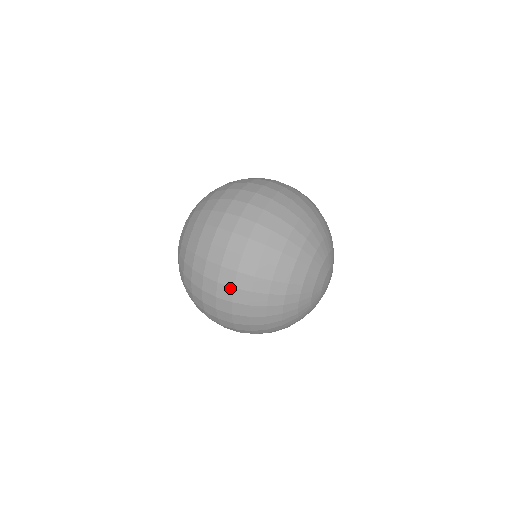
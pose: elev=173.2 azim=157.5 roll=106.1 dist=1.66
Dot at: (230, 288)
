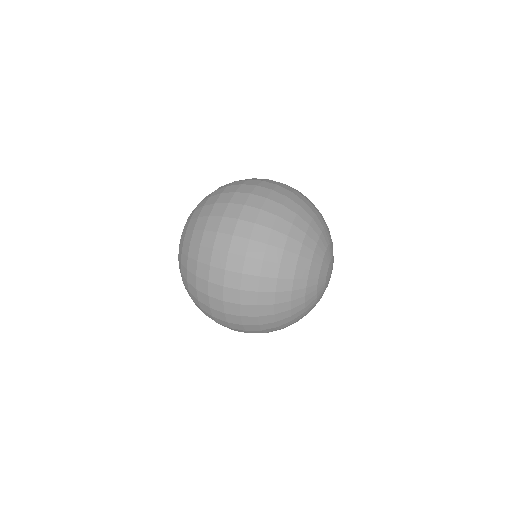
Dot at: occluded
